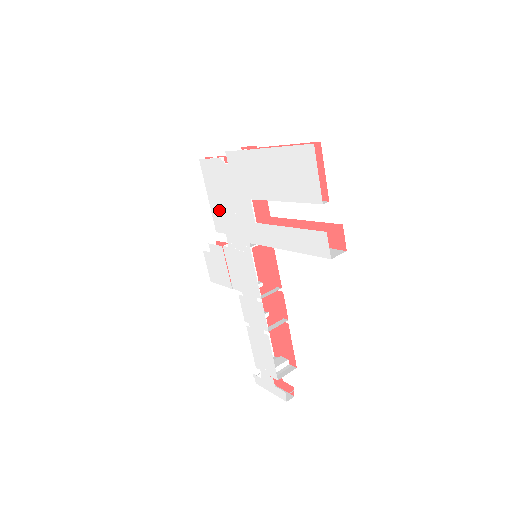
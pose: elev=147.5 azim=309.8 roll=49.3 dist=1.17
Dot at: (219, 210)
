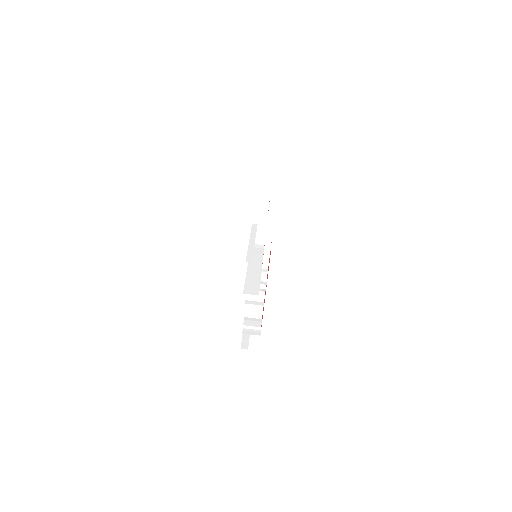
Dot at: occluded
